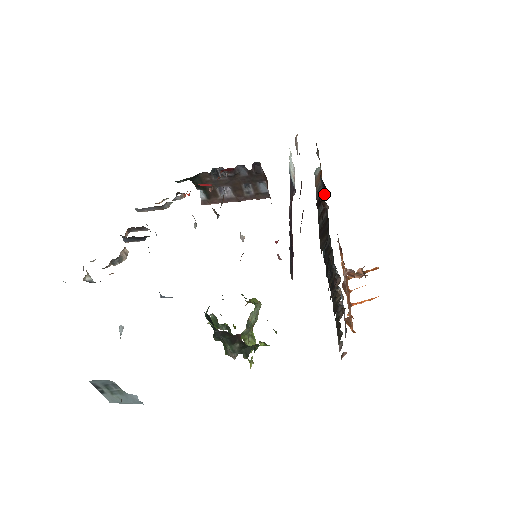
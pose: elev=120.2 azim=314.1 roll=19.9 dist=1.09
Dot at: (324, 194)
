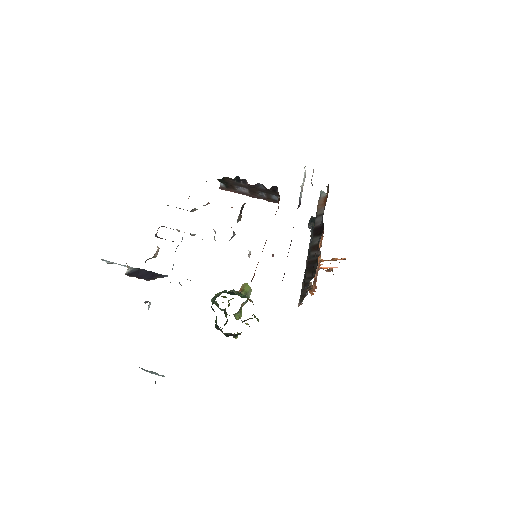
Dot at: (321, 232)
